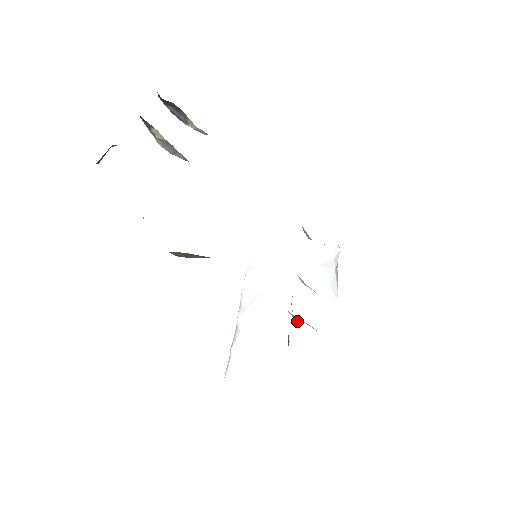
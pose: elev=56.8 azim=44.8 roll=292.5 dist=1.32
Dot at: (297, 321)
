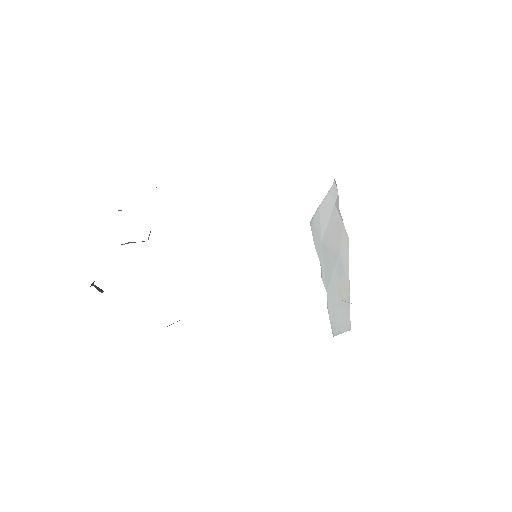
Dot at: (341, 273)
